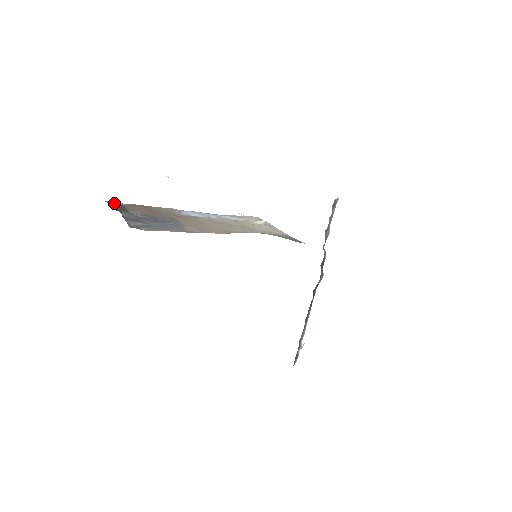
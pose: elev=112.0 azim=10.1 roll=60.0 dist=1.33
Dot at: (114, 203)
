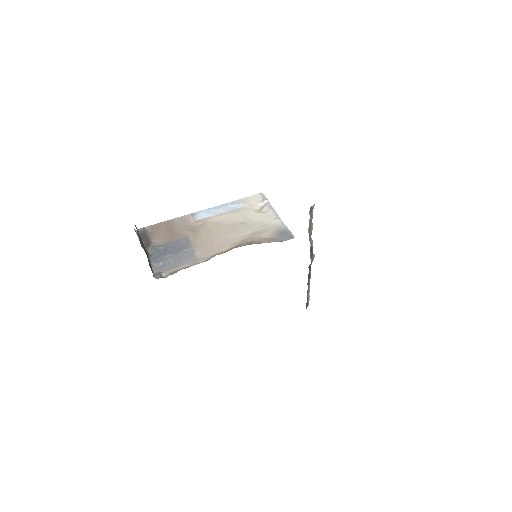
Dot at: (142, 233)
